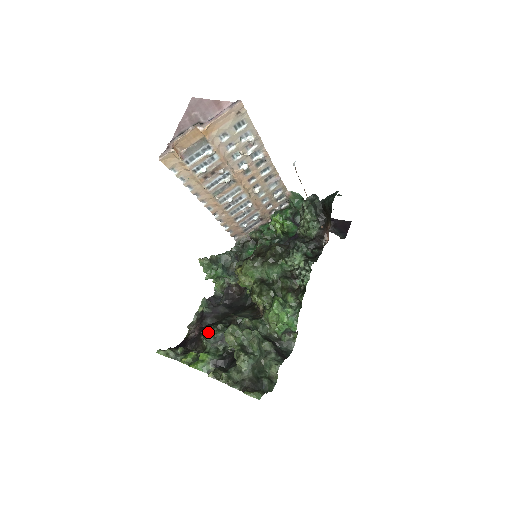
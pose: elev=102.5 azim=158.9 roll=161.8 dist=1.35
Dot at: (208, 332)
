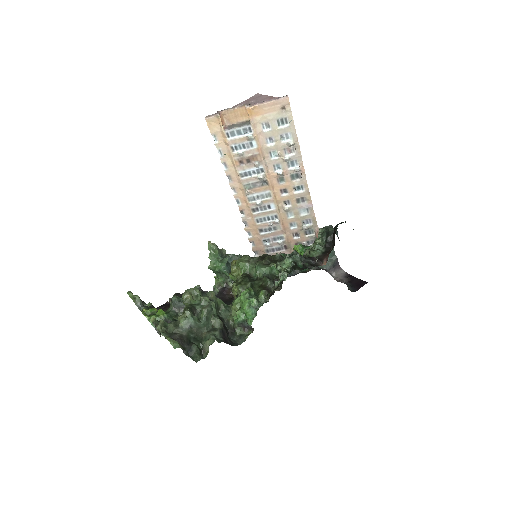
Dot at: (178, 296)
